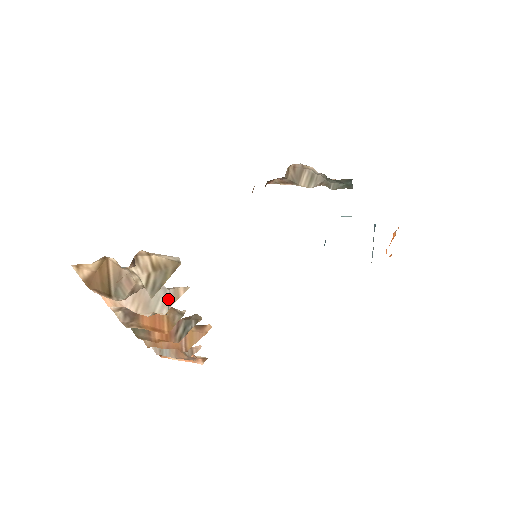
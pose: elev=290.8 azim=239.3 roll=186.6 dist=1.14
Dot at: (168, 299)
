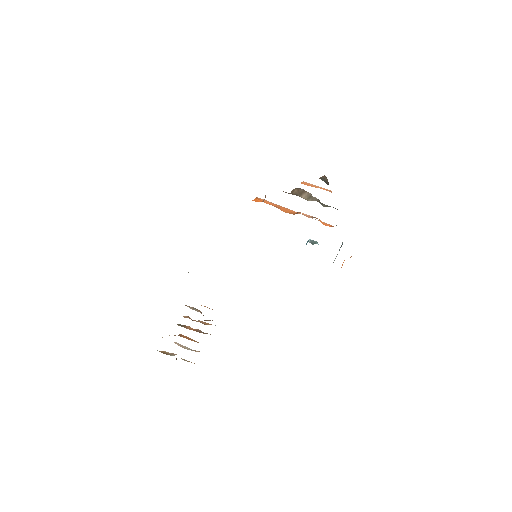
Dot at: (193, 350)
